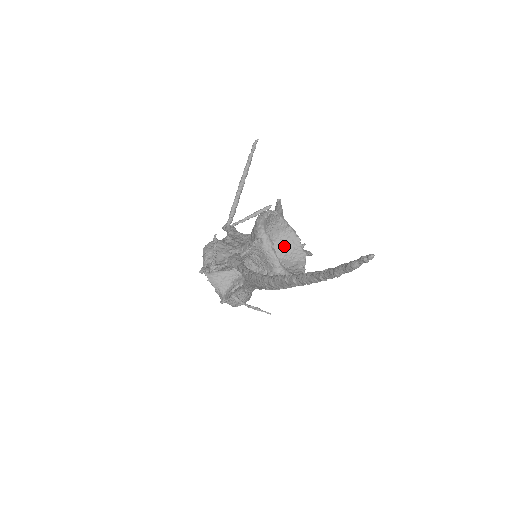
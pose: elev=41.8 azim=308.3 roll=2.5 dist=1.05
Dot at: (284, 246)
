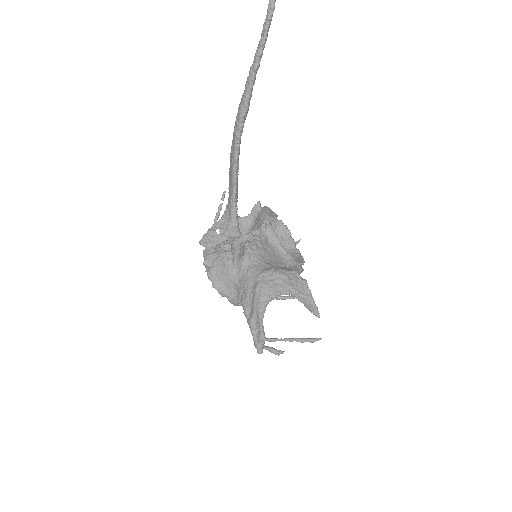
Dot at: occluded
